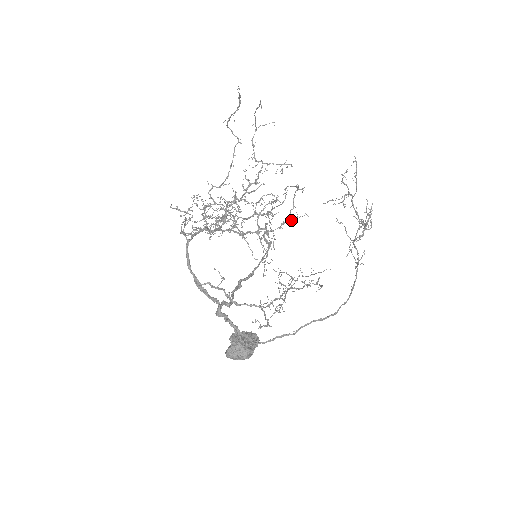
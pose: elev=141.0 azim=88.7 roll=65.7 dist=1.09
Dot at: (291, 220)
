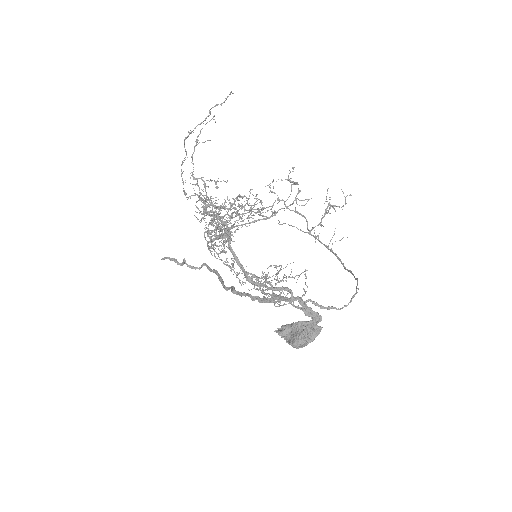
Dot at: (235, 232)
